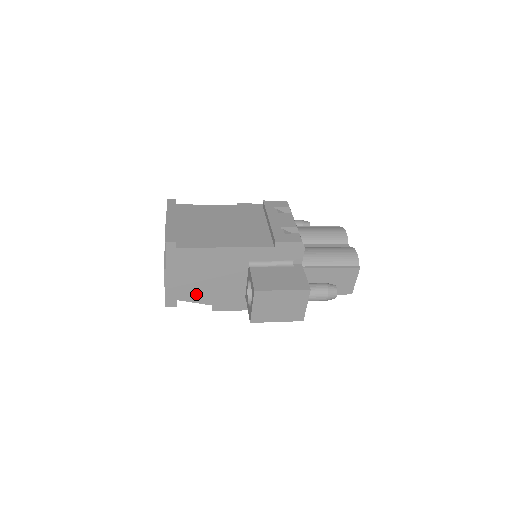
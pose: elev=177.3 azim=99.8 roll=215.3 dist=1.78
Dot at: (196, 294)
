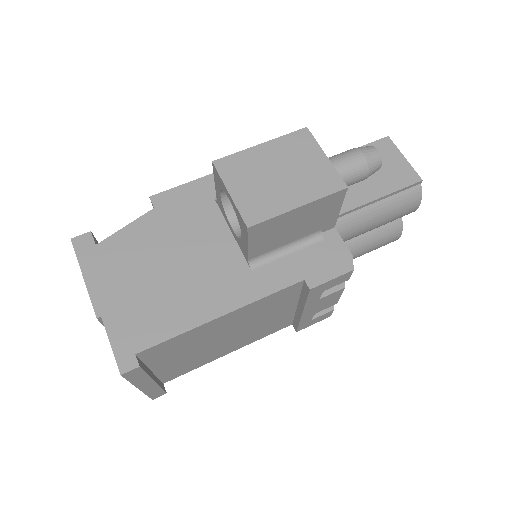
Dot at: occluded
